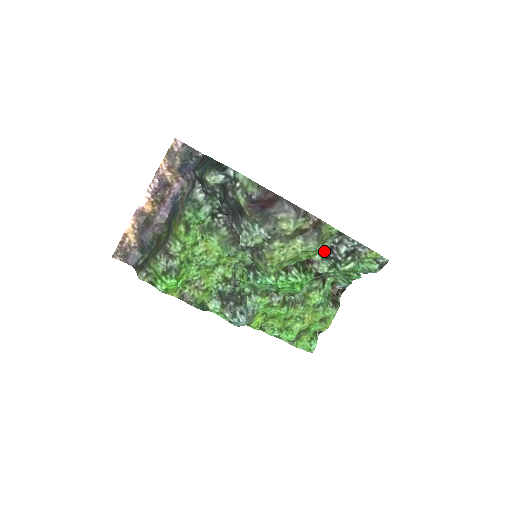
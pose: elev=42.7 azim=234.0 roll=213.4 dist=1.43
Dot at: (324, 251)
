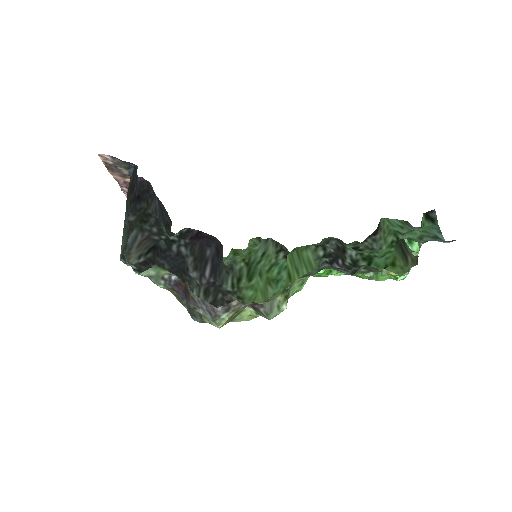
Dot at: (333, 249)
